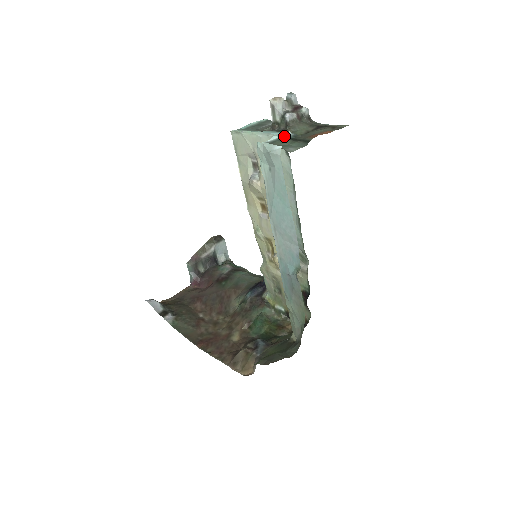
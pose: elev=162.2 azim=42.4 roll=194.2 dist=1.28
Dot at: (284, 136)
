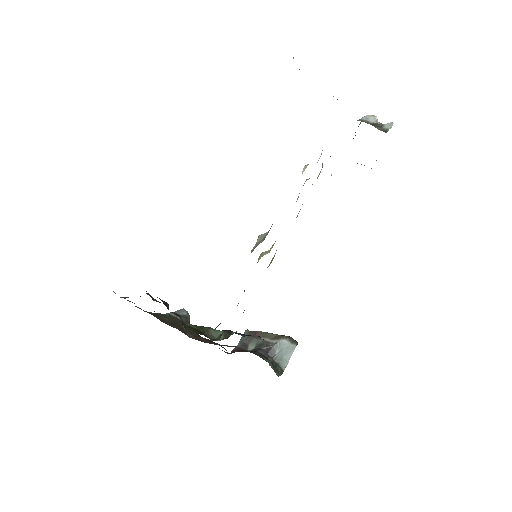
Dot at: occluded
